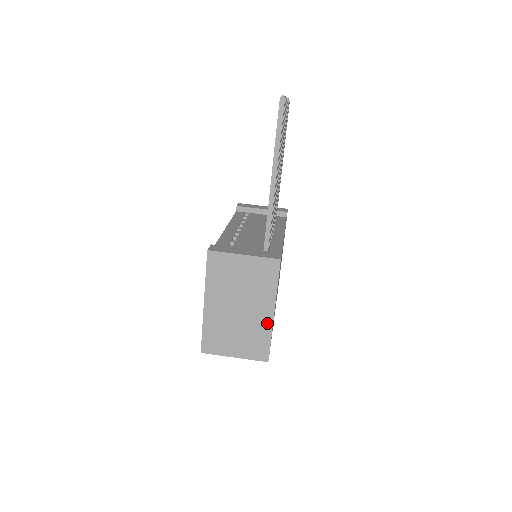
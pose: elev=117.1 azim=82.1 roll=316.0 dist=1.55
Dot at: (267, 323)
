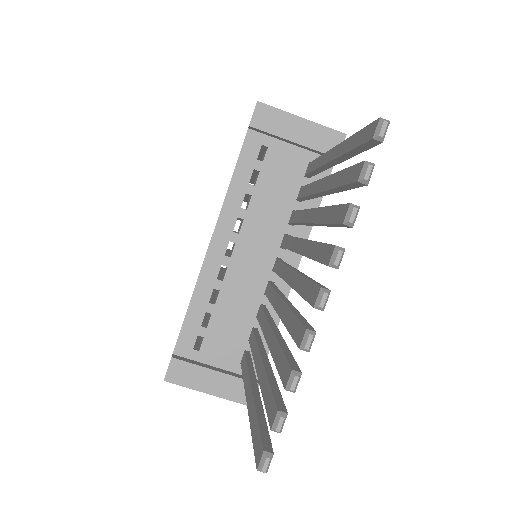
Dot at: occluded
